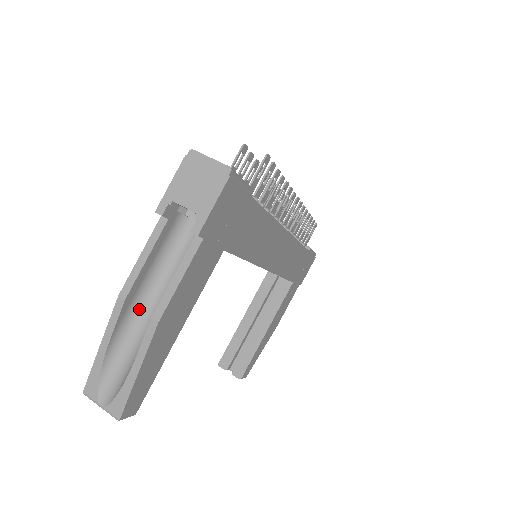
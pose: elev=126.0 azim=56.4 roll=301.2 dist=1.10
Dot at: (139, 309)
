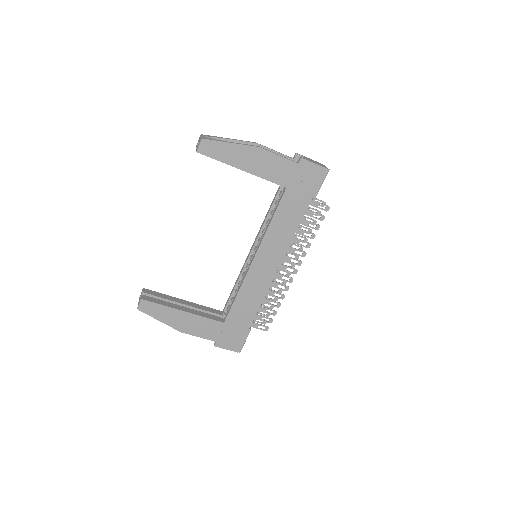
Dot at: occluded
